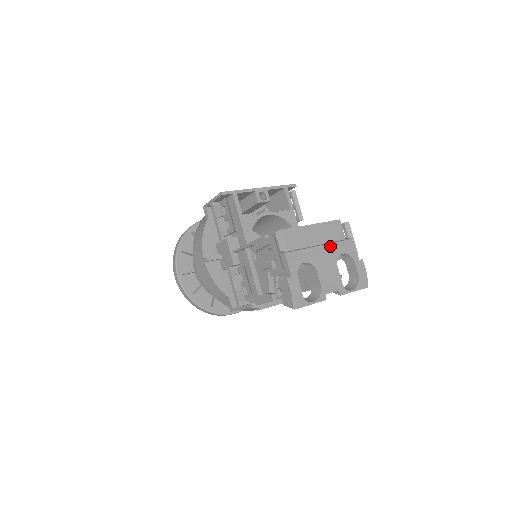
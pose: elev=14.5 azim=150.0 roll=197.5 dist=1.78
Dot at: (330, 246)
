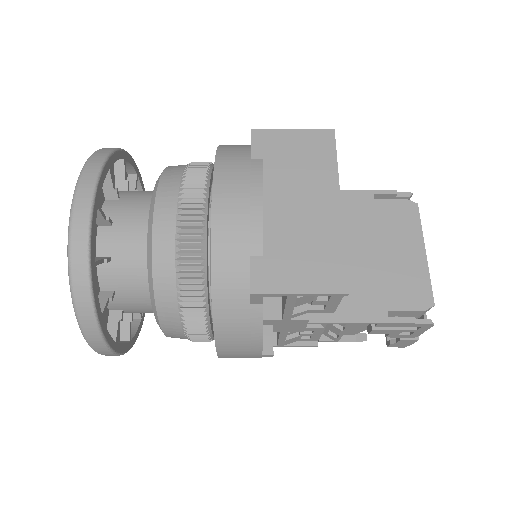
Dot at: occluded
